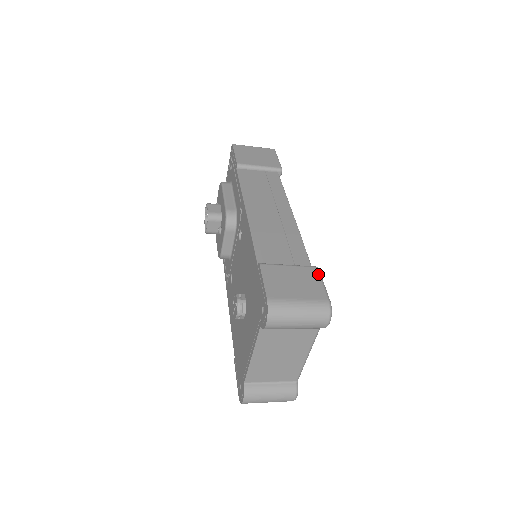
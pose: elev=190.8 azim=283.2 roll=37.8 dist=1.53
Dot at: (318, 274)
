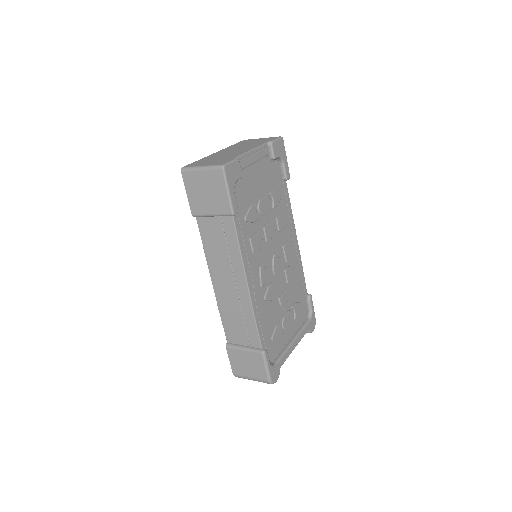
Dot at: (262, 360)
